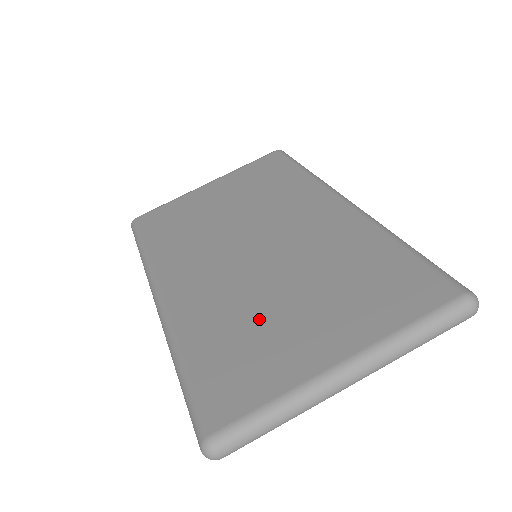
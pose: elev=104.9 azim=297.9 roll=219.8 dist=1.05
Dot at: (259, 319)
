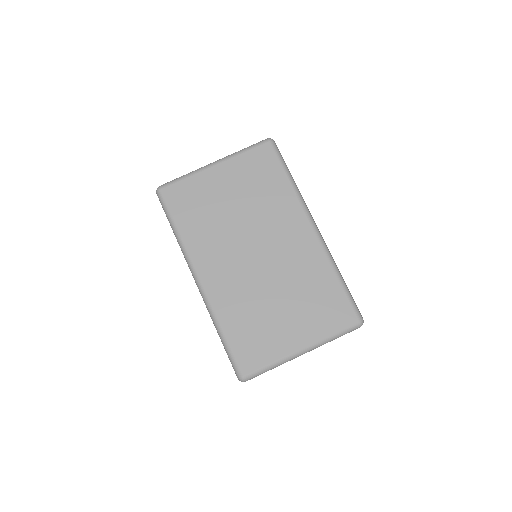
Dot at: (263, 315)
